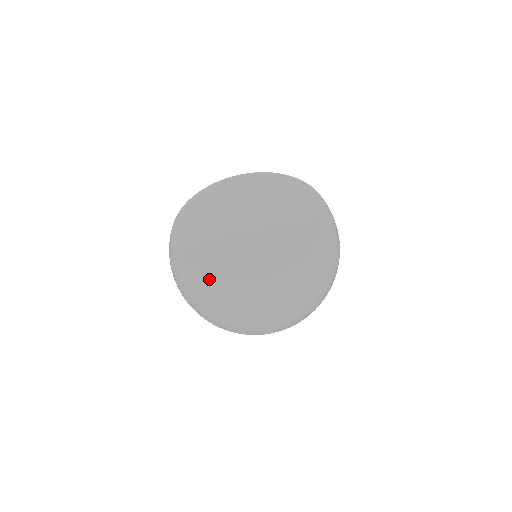
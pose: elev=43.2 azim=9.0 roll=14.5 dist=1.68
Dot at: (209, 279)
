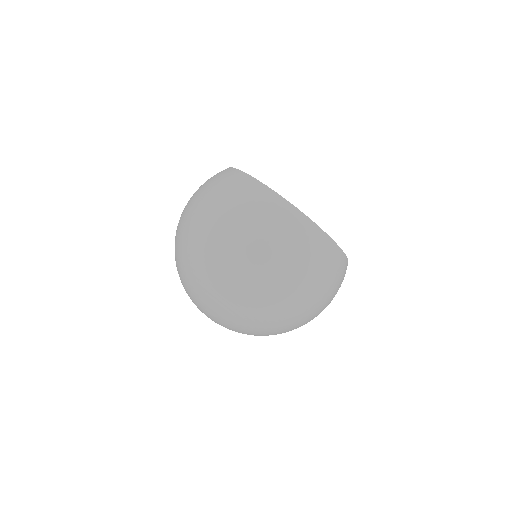
Dot at: (257, 181)
